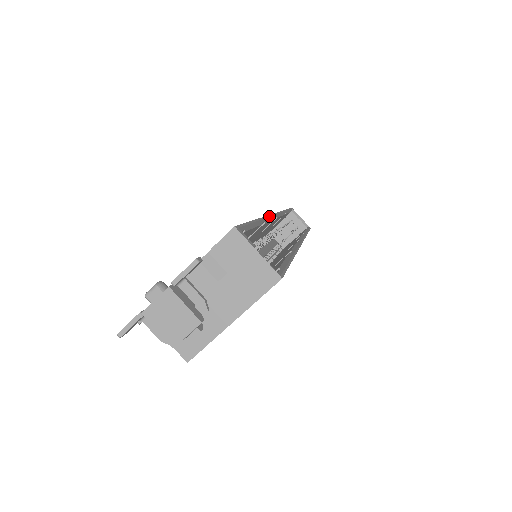
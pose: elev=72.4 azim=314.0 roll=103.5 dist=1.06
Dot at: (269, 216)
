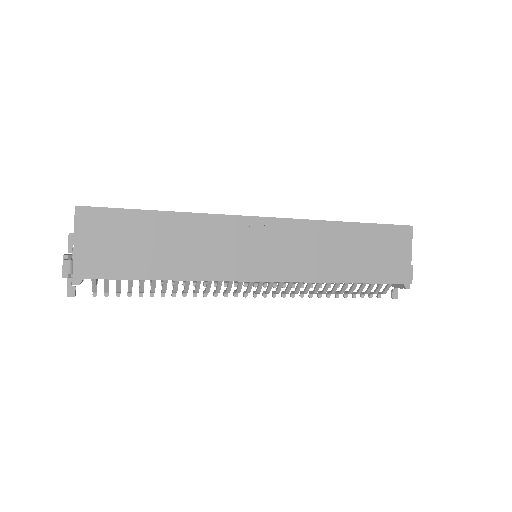
Dot at: occluded
